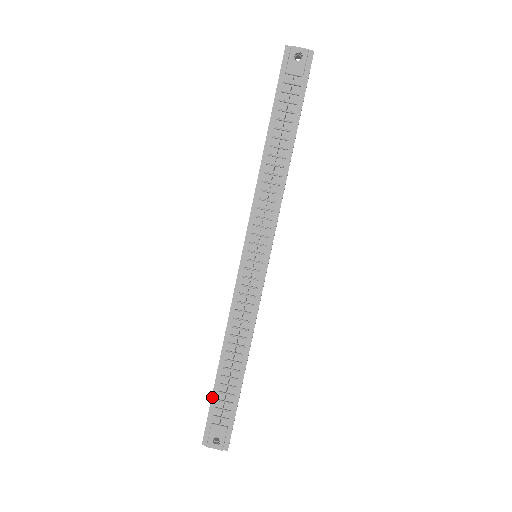
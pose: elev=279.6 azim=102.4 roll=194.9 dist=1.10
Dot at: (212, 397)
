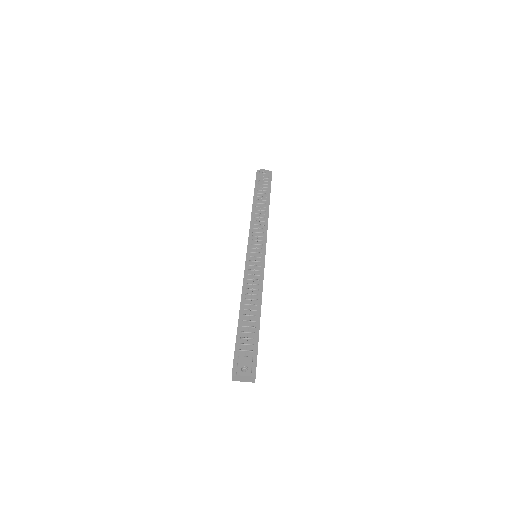
Dot at: (237, 337)
